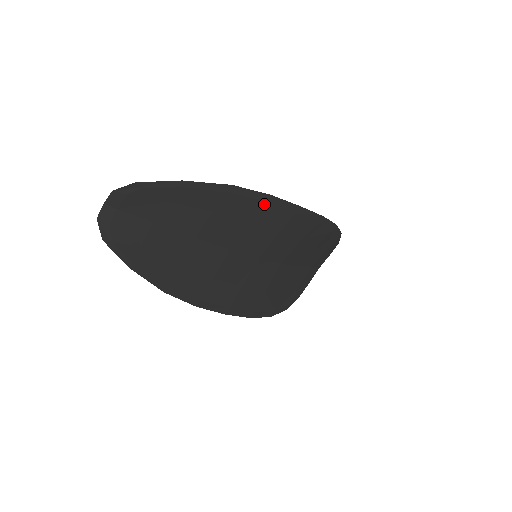
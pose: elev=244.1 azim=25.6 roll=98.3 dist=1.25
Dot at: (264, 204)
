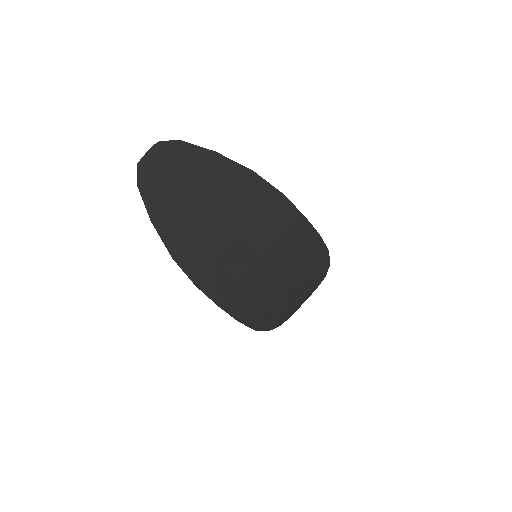
Dot at: (275, 200)
